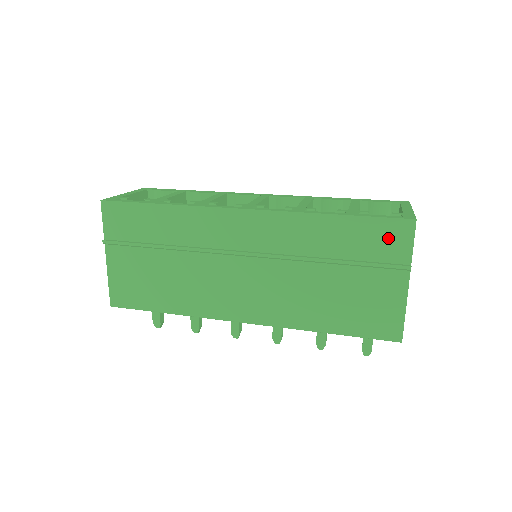
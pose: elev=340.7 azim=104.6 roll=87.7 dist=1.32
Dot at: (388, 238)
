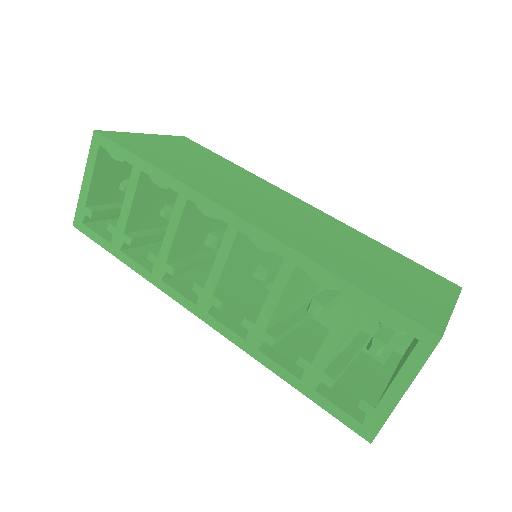
Dot at: occluded
